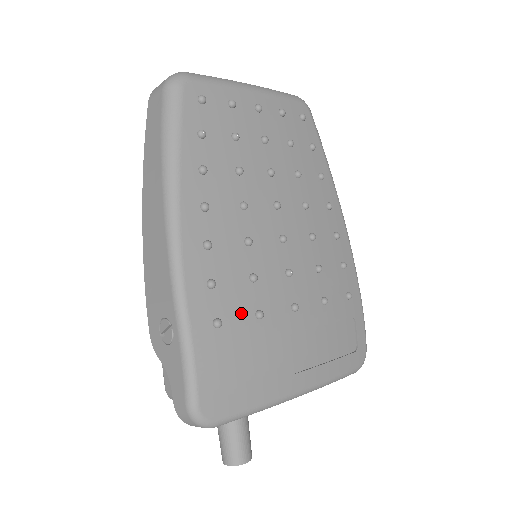
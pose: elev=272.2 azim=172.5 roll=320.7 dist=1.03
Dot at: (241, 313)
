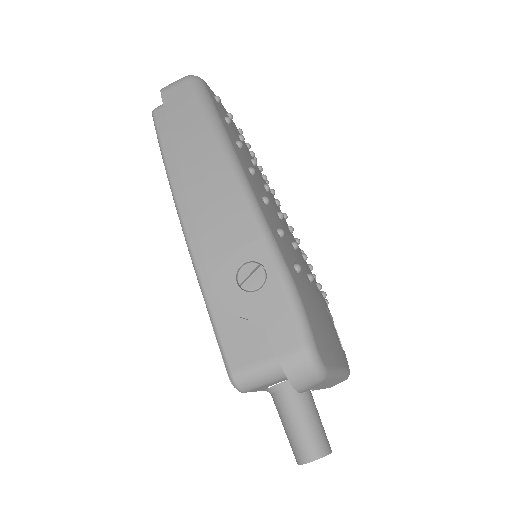
Dot at: (302, 269)
